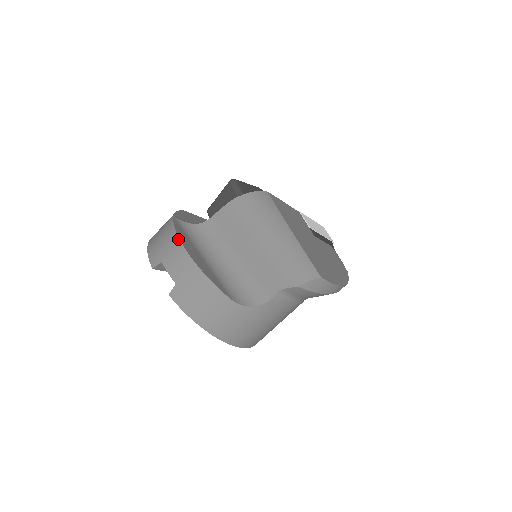
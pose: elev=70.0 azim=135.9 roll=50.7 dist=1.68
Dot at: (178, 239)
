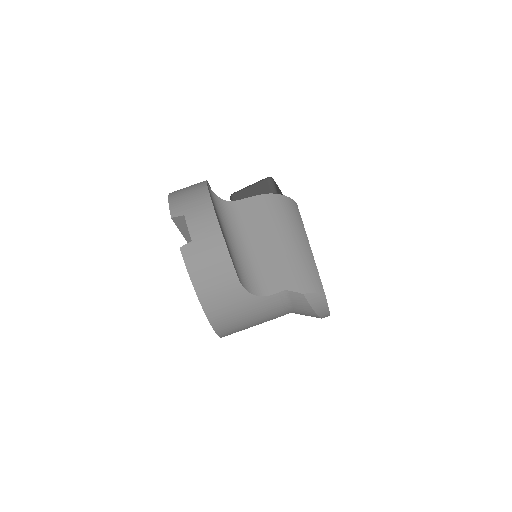
Dot at: (211, 201)
